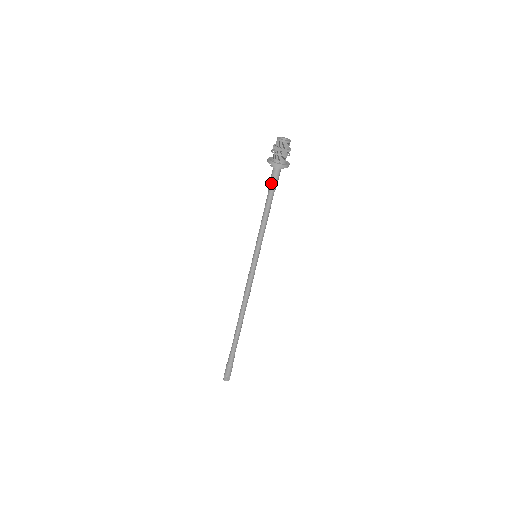
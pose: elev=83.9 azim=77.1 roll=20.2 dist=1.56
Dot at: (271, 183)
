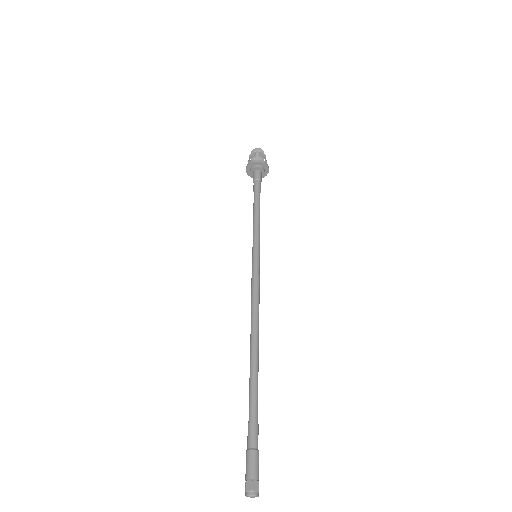
Dot at: (255, 183)
